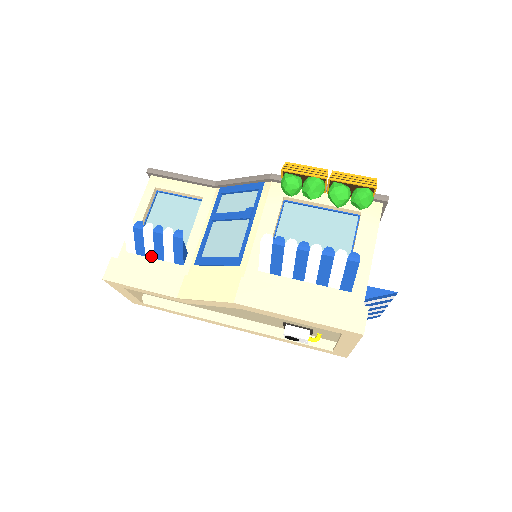
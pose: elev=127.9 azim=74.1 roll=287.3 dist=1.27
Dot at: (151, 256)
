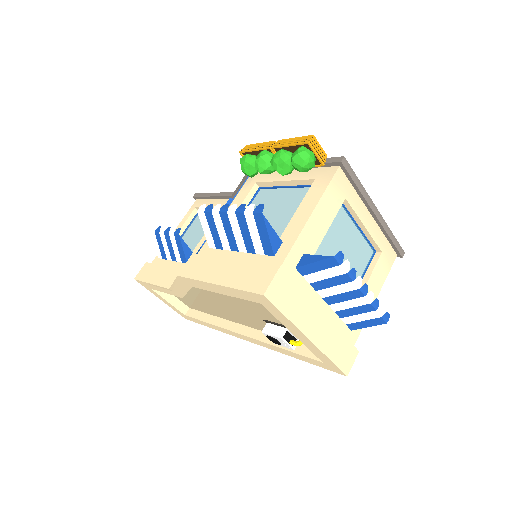
Dot at: (170, 259)
